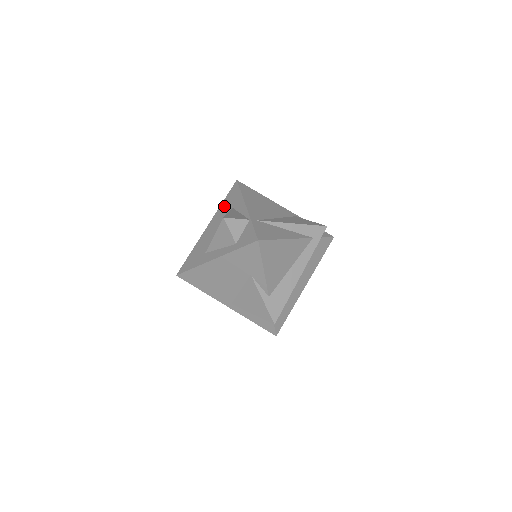
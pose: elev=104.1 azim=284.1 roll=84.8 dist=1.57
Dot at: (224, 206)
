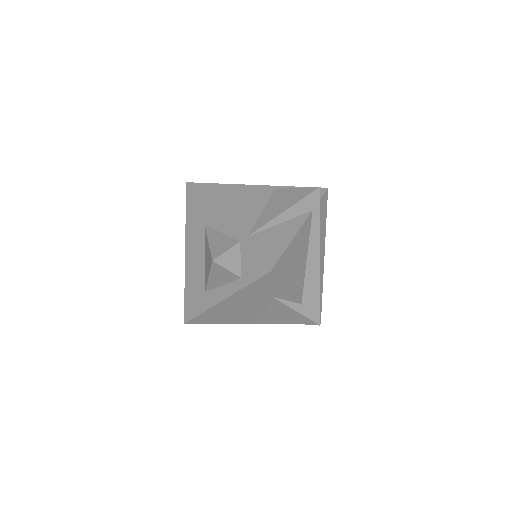
Dot at: (191, 223)
